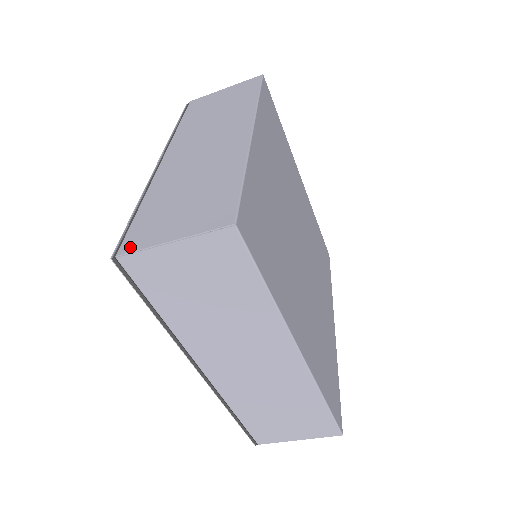
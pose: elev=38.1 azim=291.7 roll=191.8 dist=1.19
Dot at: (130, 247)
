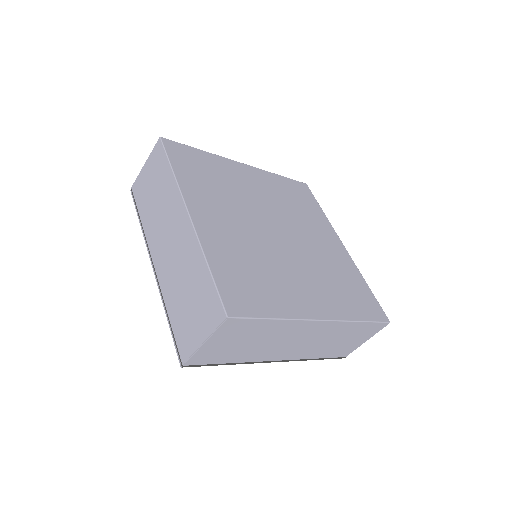
Dot at: (185, 355)
